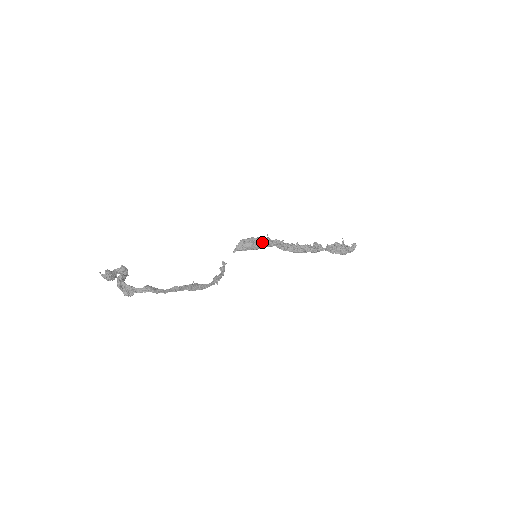
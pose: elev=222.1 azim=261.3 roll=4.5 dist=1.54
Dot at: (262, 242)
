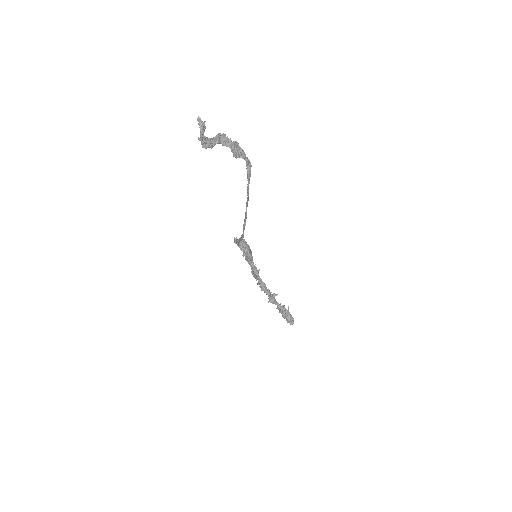
Dot at: (251, 255)
